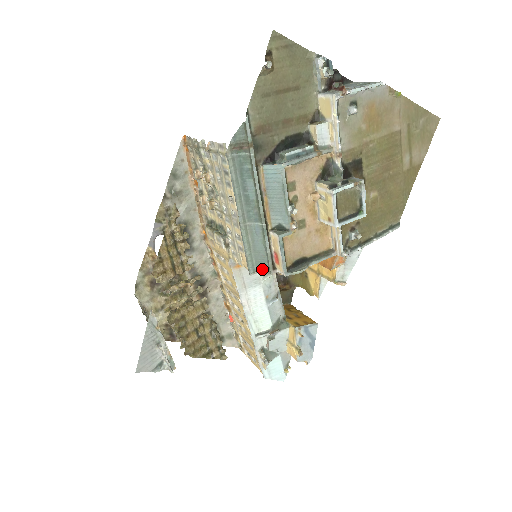
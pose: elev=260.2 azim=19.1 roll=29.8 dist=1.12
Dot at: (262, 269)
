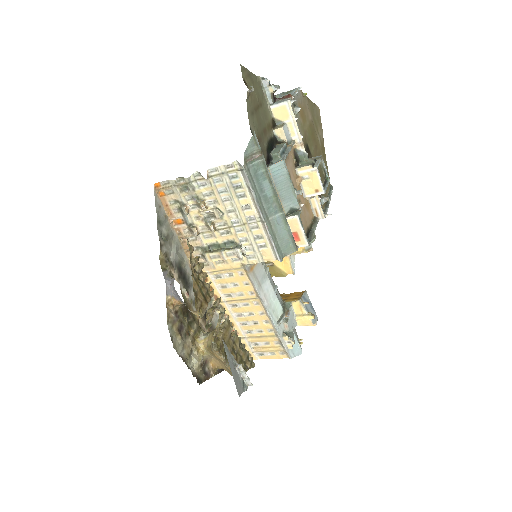
Dot at: (288, 251)
